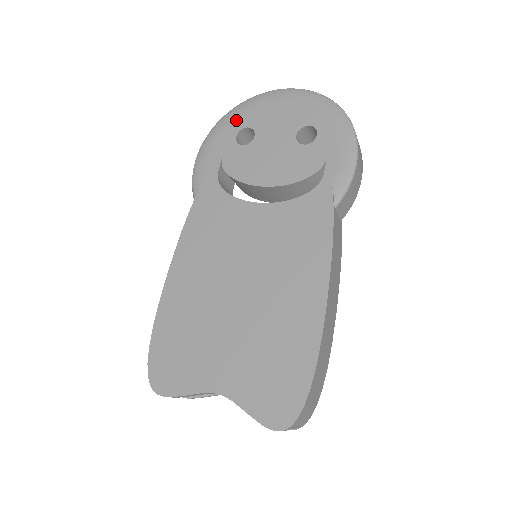
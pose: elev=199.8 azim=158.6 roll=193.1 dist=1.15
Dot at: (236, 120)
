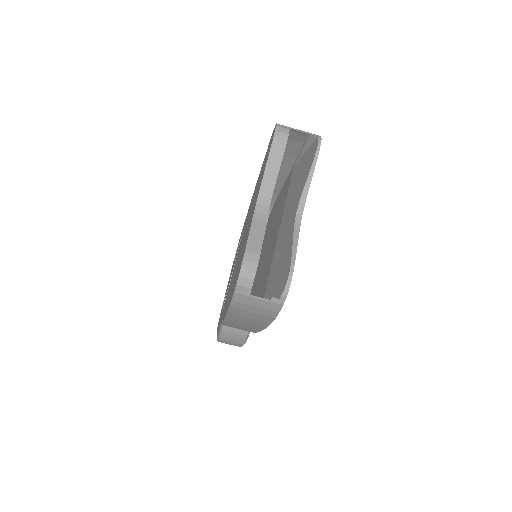
Dot at: occluded
